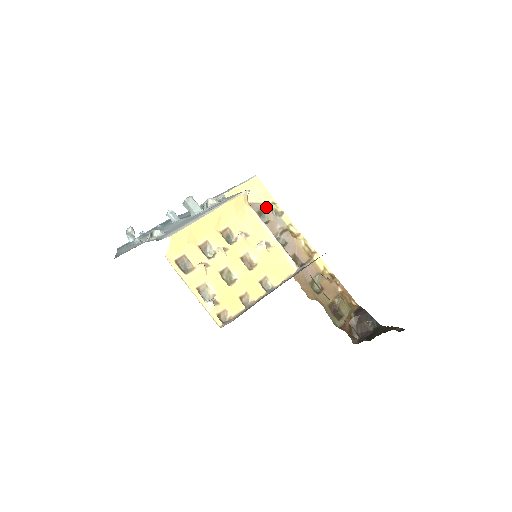
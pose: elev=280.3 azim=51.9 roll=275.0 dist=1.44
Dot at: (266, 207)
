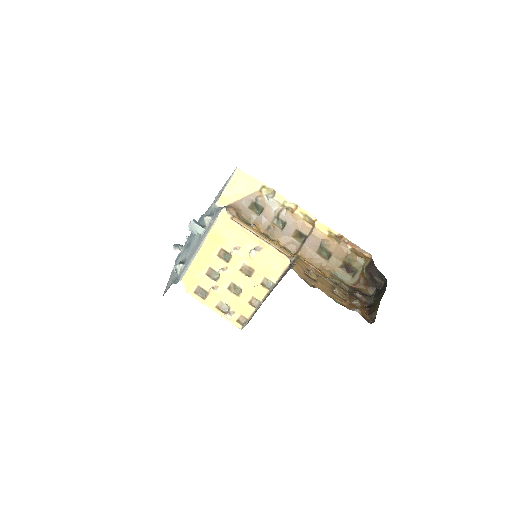
Dot at: (257, 195)
